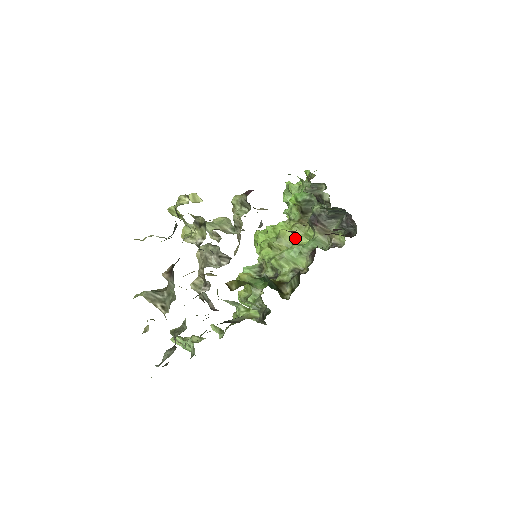
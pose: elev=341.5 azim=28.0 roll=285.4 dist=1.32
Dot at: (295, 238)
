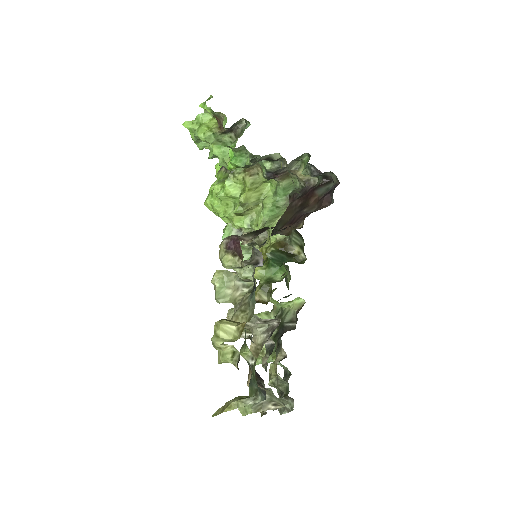
Dot at: (257, 192)
